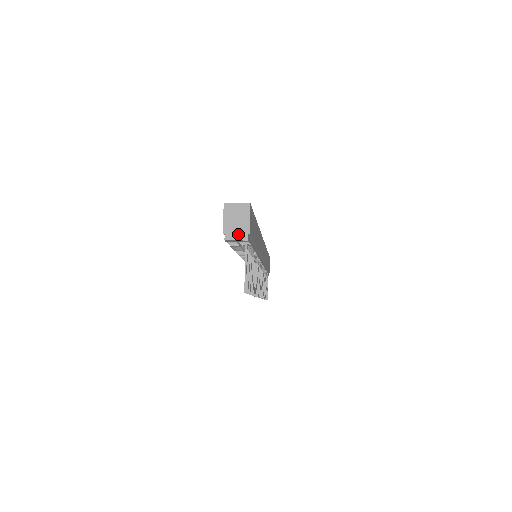
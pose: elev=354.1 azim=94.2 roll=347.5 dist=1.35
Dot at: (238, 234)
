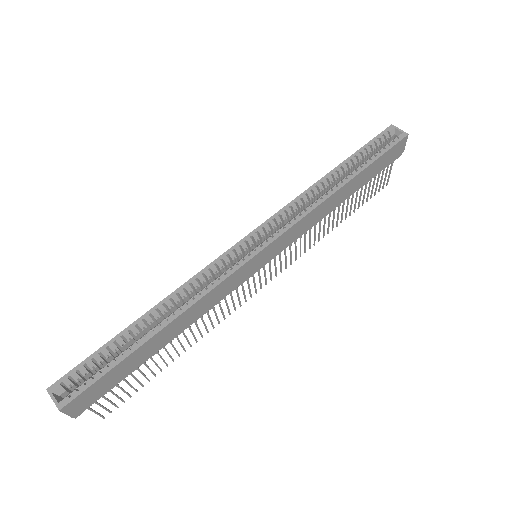
Dot at: occluded
